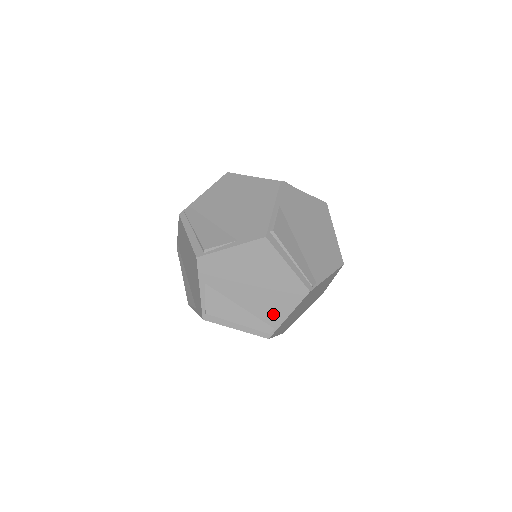
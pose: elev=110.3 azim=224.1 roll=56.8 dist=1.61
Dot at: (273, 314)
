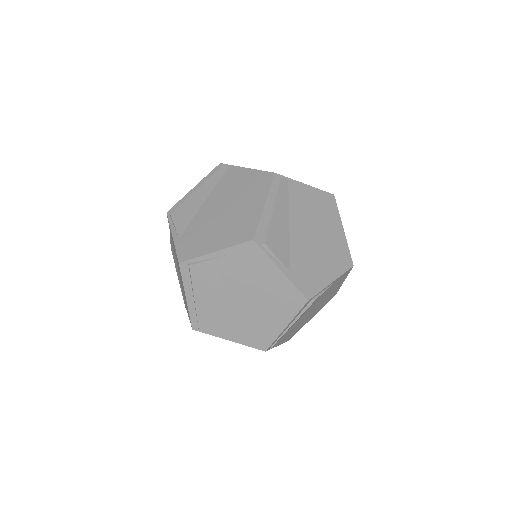
Dot at: (223, 327)
